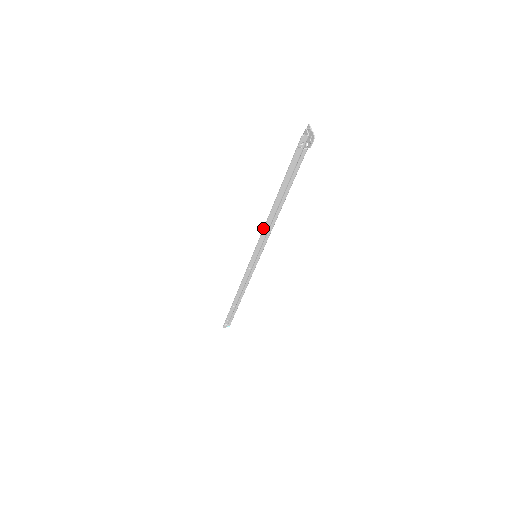
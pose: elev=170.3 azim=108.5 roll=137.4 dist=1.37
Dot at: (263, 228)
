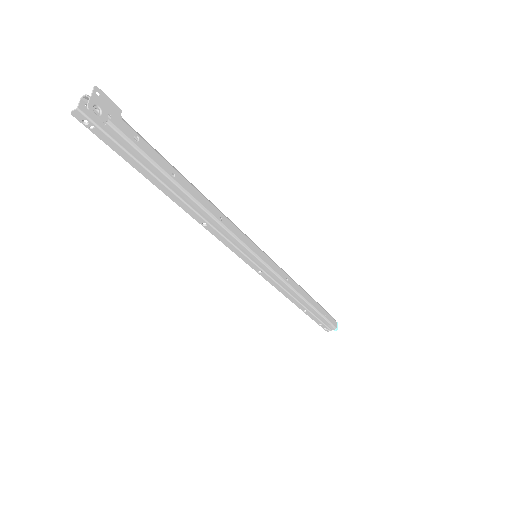
Dot at: (205, 228)
